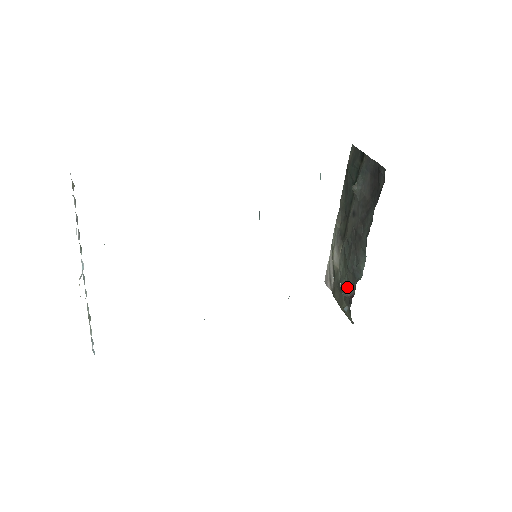
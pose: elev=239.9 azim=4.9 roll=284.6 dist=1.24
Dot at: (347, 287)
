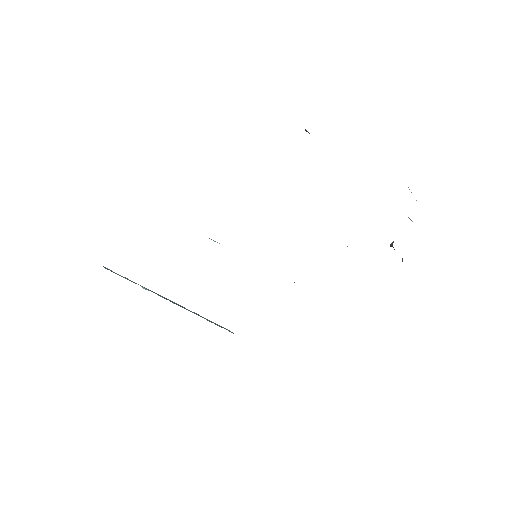
Dot at: occluded
